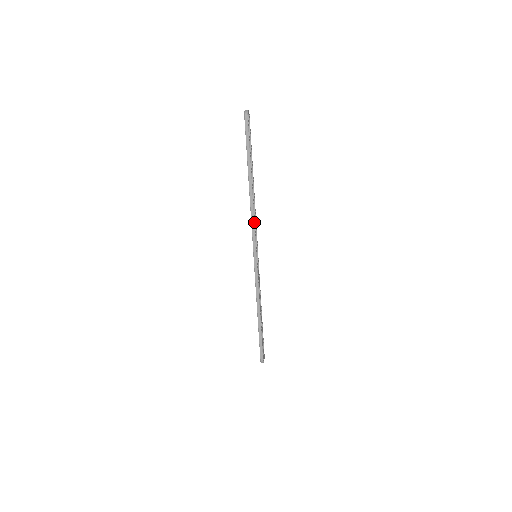
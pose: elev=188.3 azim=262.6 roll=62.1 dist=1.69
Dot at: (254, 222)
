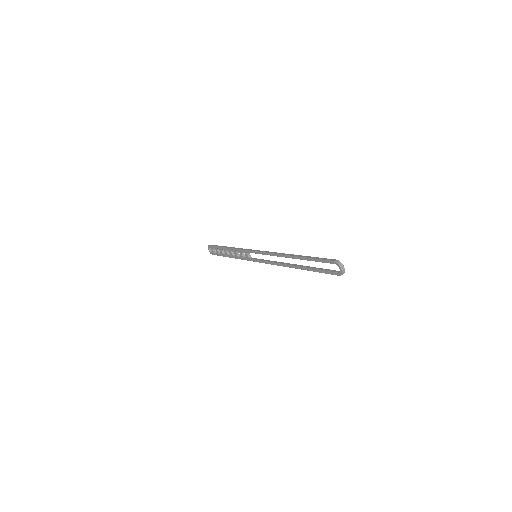
Dot at: occluded
